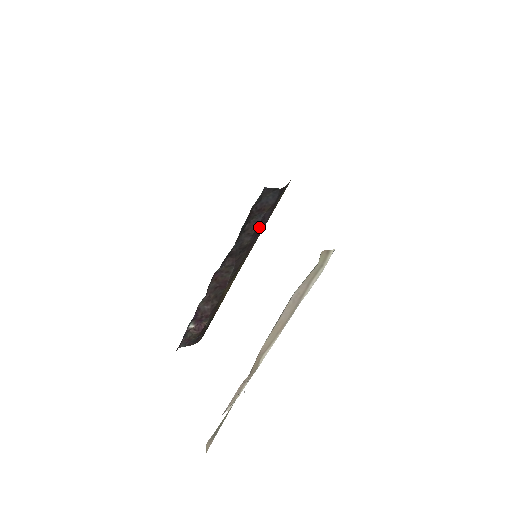
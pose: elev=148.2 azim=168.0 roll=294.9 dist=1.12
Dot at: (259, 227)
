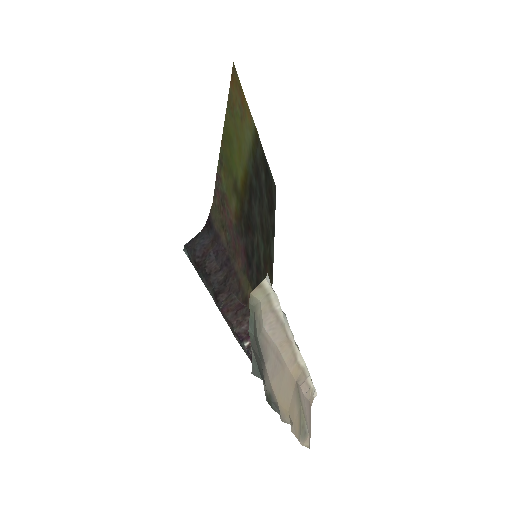
Dot at: (221, 258)
